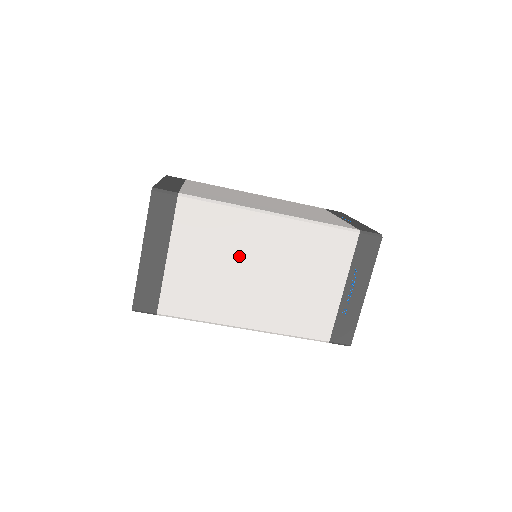
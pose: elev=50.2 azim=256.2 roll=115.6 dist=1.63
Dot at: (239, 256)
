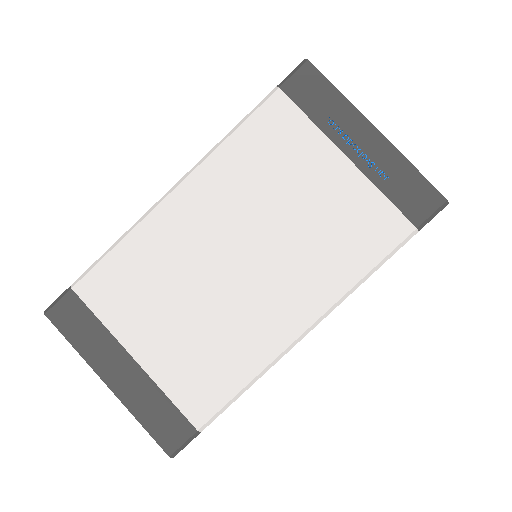
Dot at: (197, 268)
